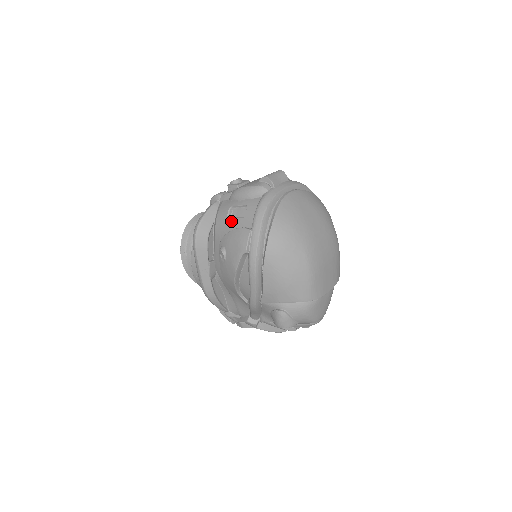
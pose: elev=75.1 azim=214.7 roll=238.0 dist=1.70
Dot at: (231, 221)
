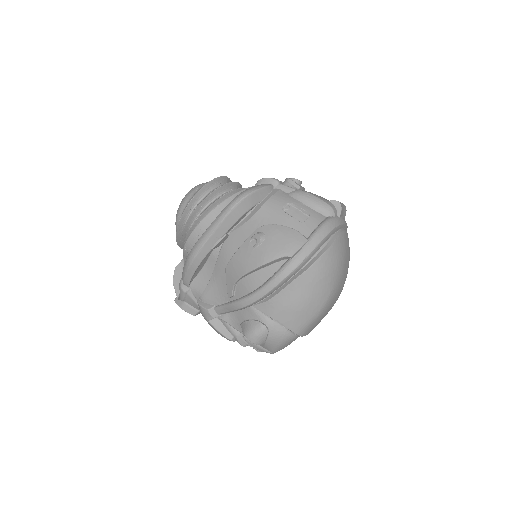
Dot at: (285, 216)
